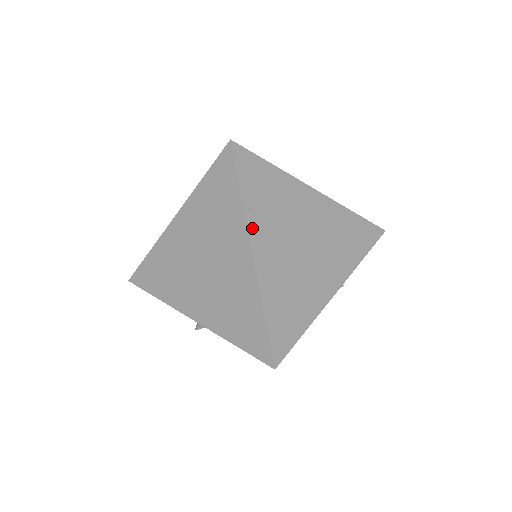
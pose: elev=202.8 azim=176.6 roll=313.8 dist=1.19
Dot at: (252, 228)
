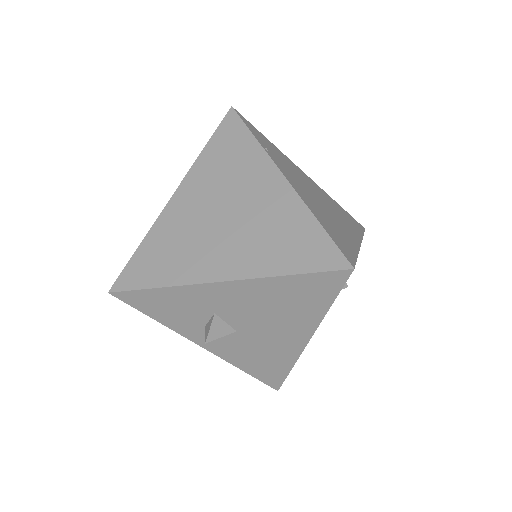
Dot at: (274, 161)
